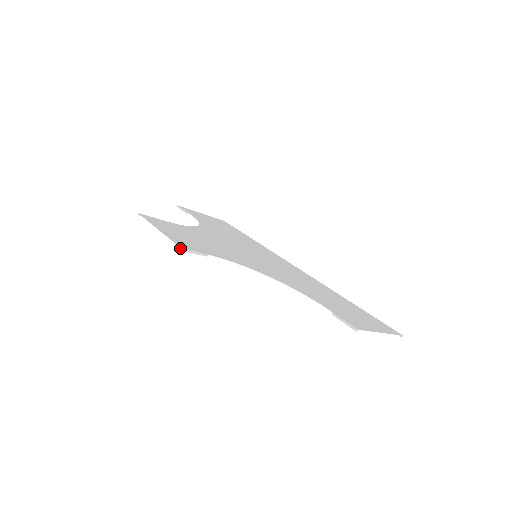
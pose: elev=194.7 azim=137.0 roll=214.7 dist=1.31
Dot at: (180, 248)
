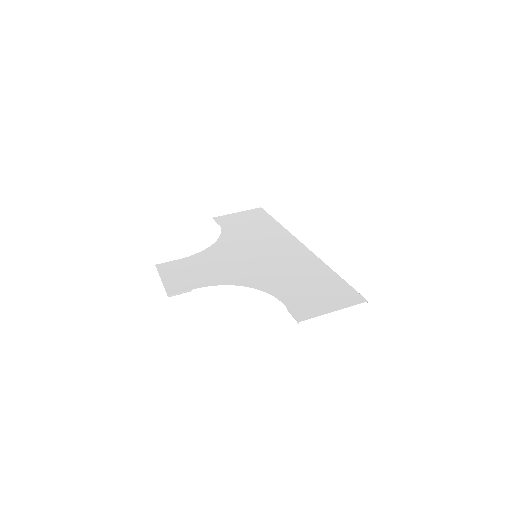
Dot at: occluded
